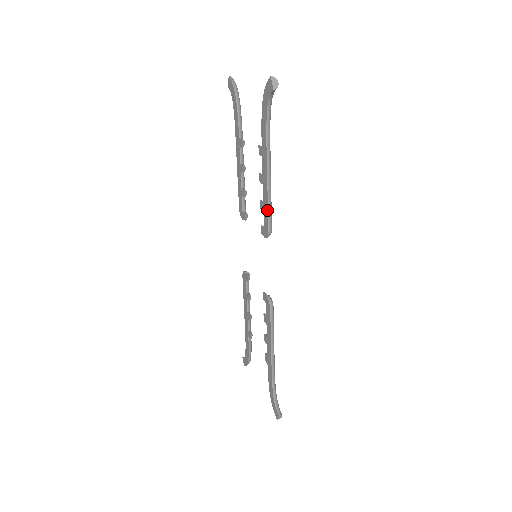
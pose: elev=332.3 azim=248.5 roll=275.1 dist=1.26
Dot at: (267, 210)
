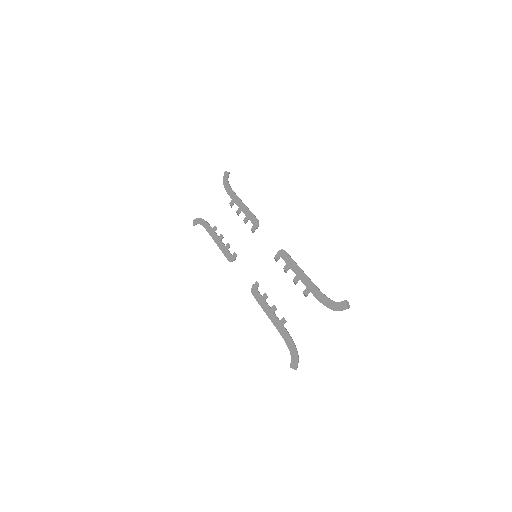
Dot at: (251, 213)
